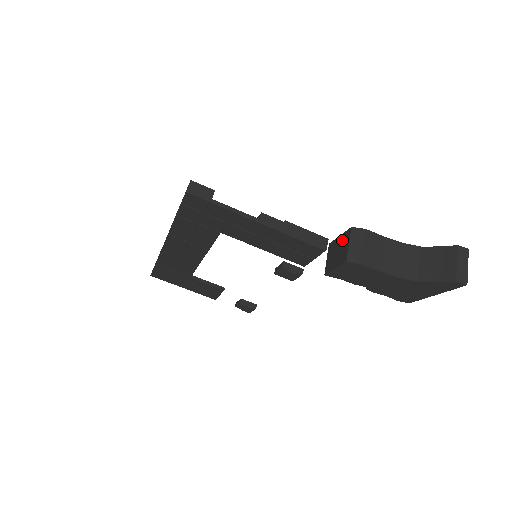
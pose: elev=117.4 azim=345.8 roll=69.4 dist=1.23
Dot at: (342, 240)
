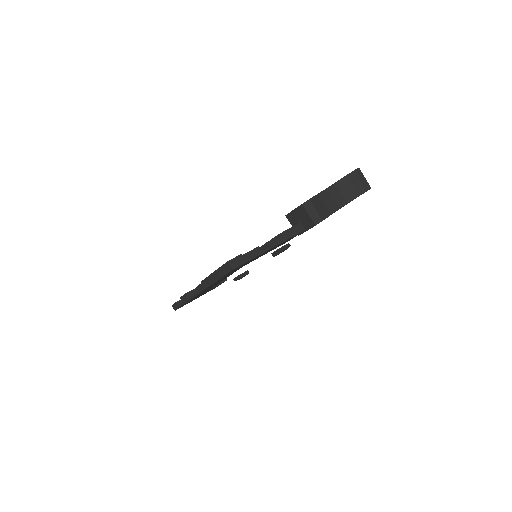
Dot at: (299, 213)
